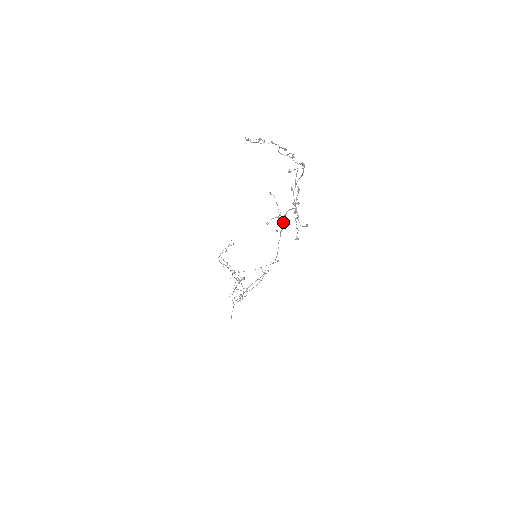
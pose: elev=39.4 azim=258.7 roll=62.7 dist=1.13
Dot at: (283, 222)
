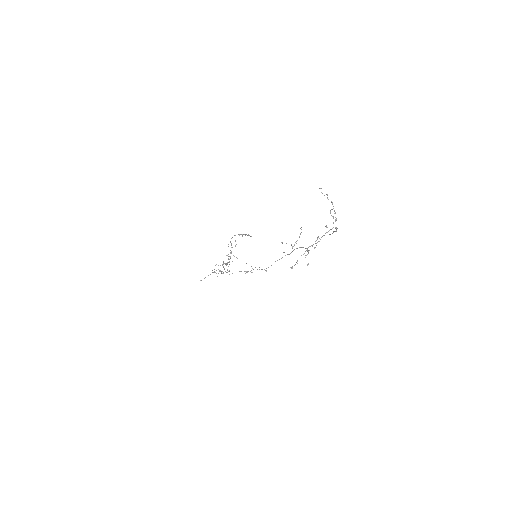
Dot at: occluded
